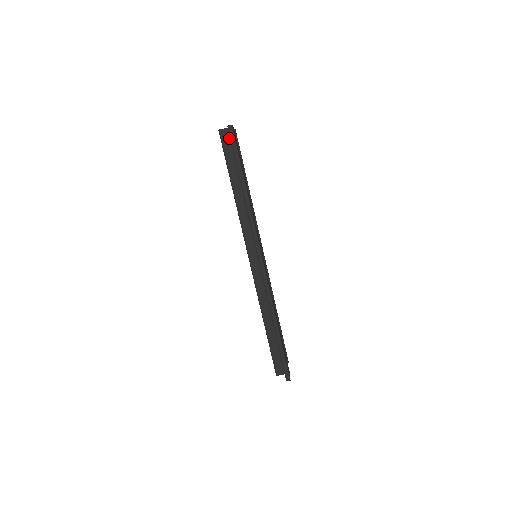
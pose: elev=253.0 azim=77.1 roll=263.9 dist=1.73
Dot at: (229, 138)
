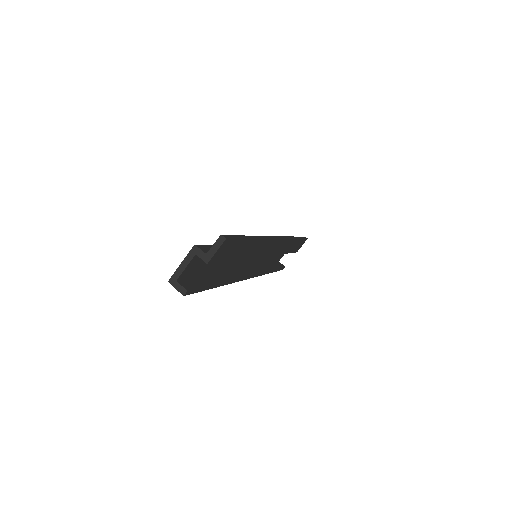
Dot at: occluded
